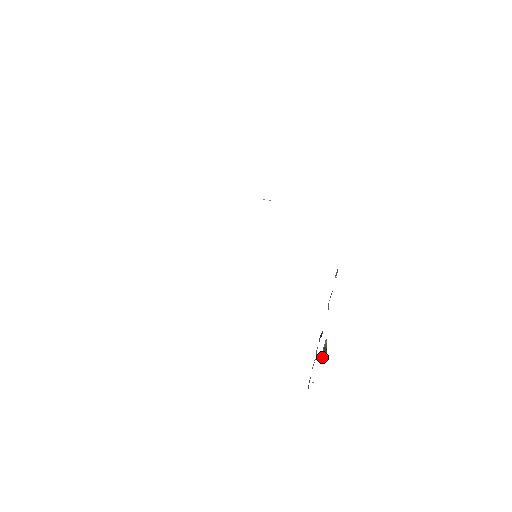
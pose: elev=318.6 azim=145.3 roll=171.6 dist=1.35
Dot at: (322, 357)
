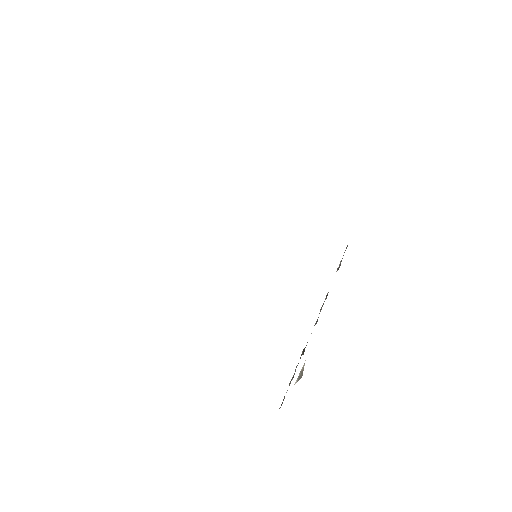
Dot at: (297, 381)
